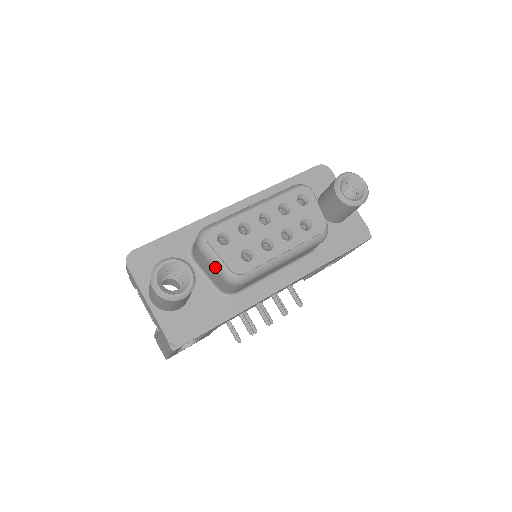
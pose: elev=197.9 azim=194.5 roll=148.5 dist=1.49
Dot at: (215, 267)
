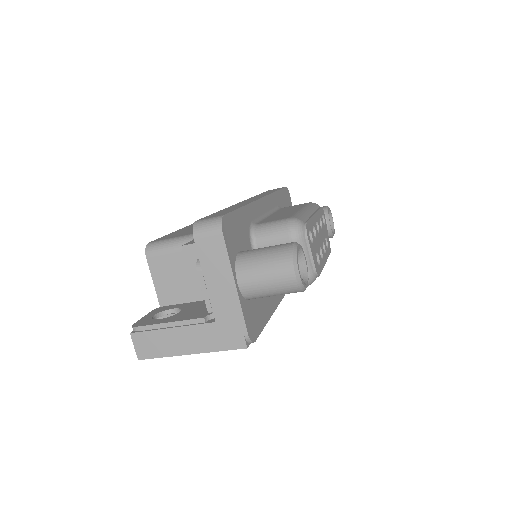
Dot at: occluded
